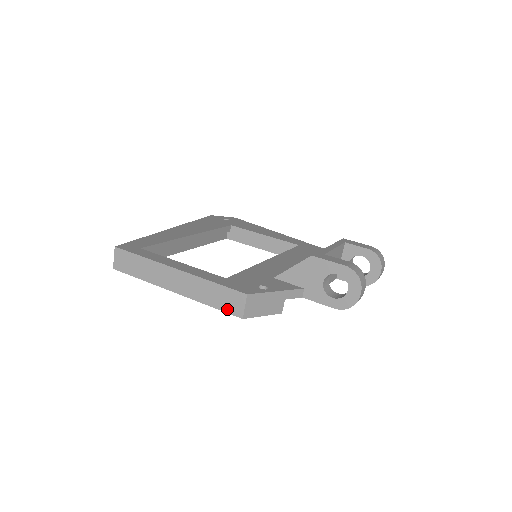
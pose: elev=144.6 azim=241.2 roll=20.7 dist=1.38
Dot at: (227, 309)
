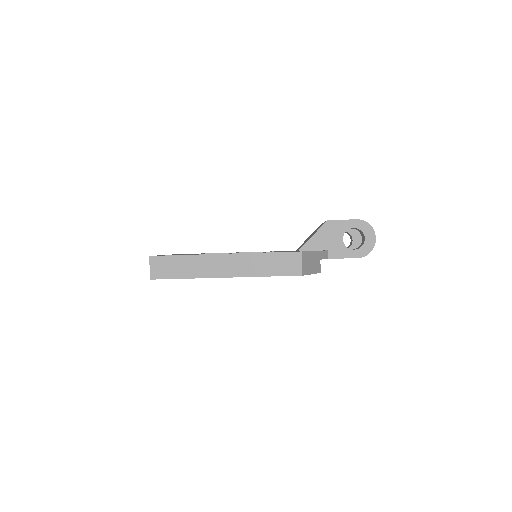
Dot at: (285, 272)
